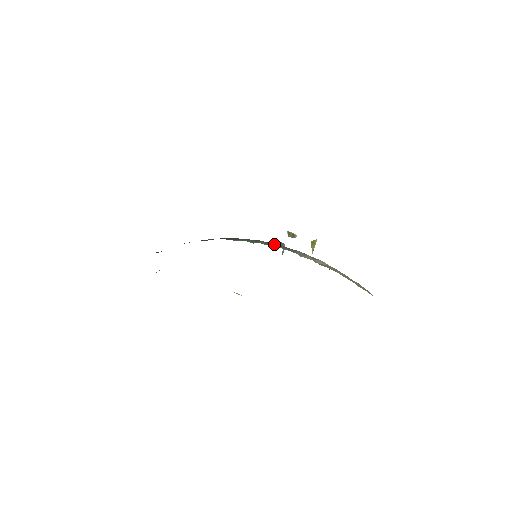
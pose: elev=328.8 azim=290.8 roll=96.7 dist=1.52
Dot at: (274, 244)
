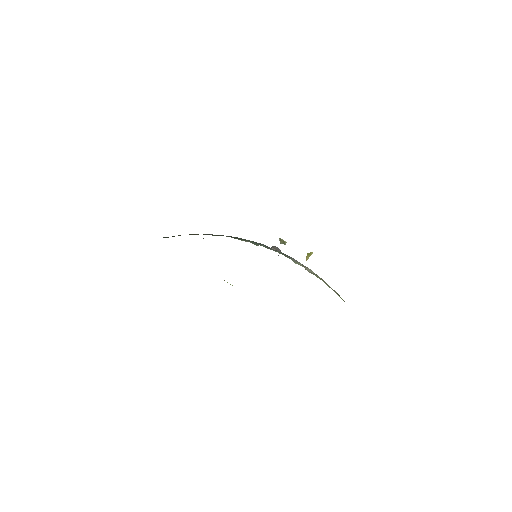
Dot at: (273, 249)
